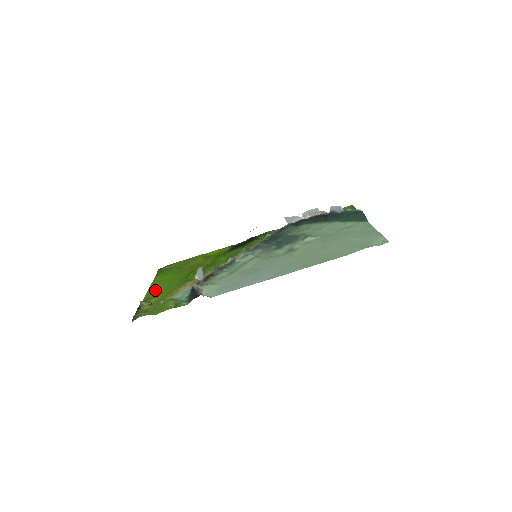
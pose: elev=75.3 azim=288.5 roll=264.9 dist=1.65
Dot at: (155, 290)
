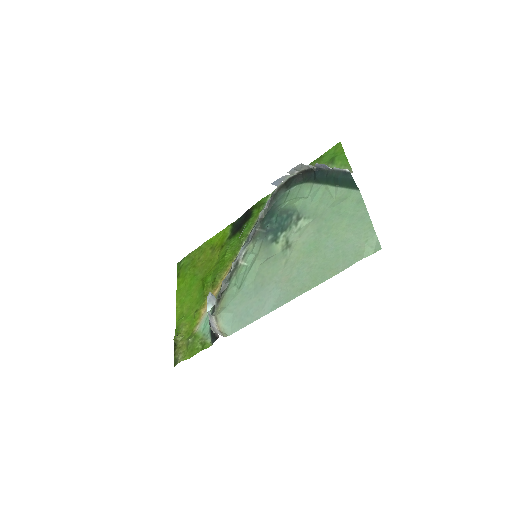
Dot at: (181, 308)
